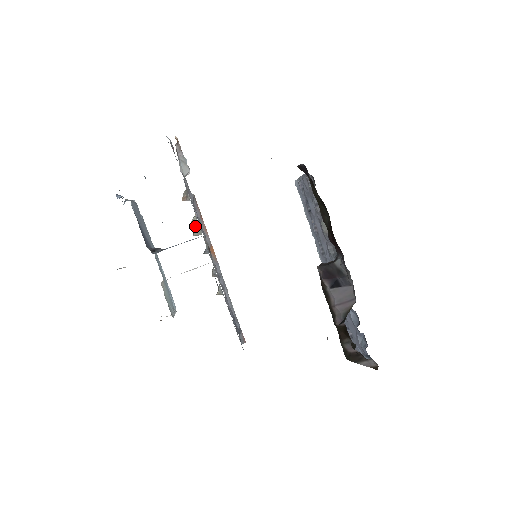
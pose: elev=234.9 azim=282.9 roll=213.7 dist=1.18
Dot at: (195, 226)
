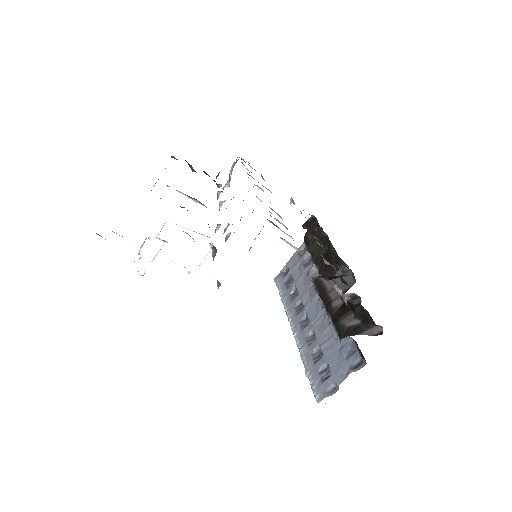
Dot at: occluded
